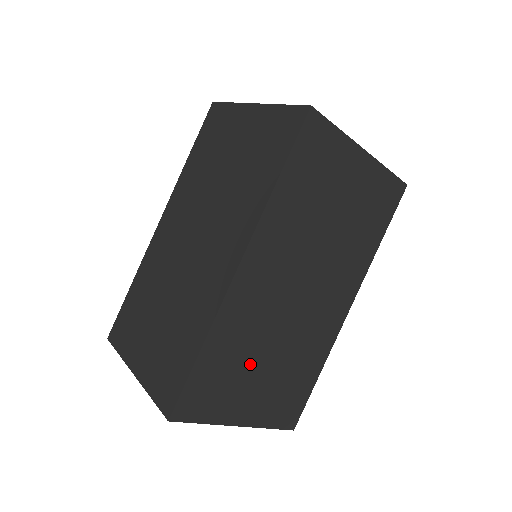
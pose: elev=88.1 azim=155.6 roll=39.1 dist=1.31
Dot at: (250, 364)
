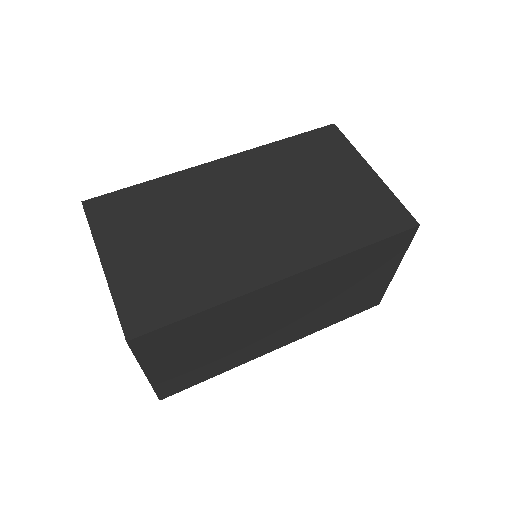
Dot at: (205, 341)
